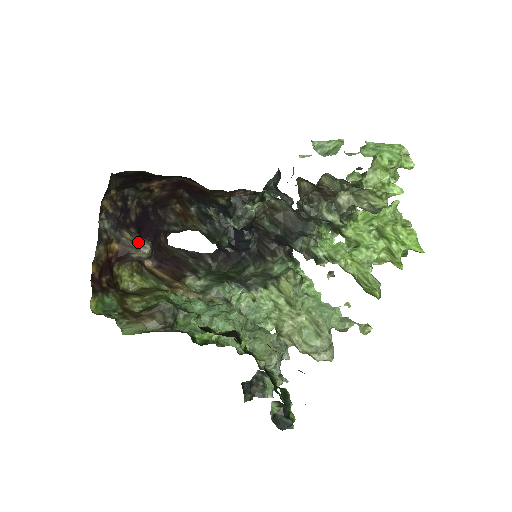
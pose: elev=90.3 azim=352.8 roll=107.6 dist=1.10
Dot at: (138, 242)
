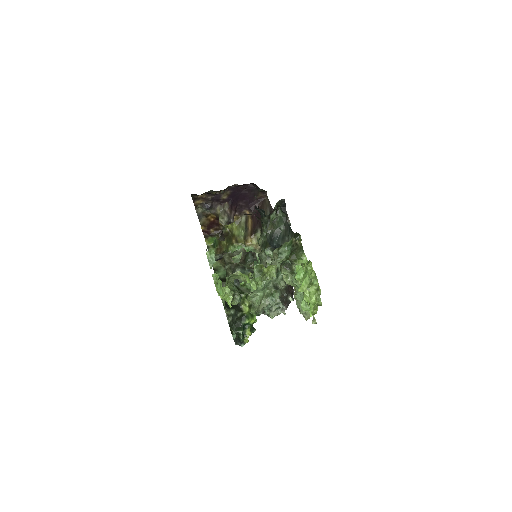
Dot at: (219, 219)
